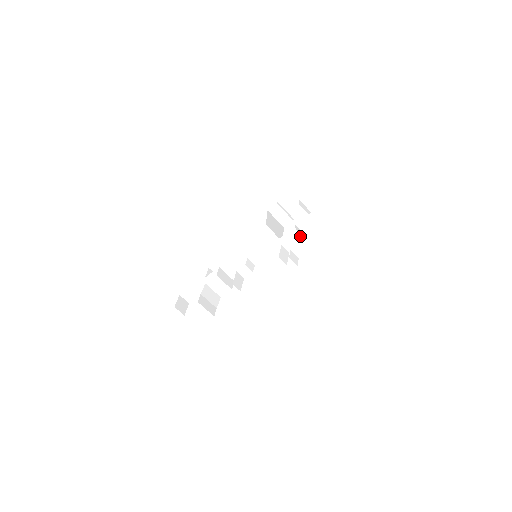
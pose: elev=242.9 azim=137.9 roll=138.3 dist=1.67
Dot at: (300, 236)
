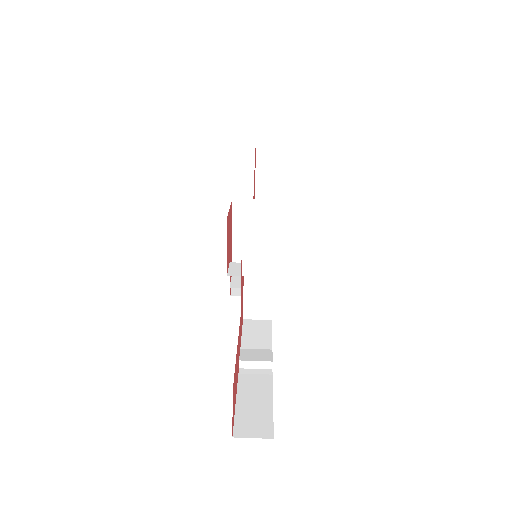
Dot at: occluded
